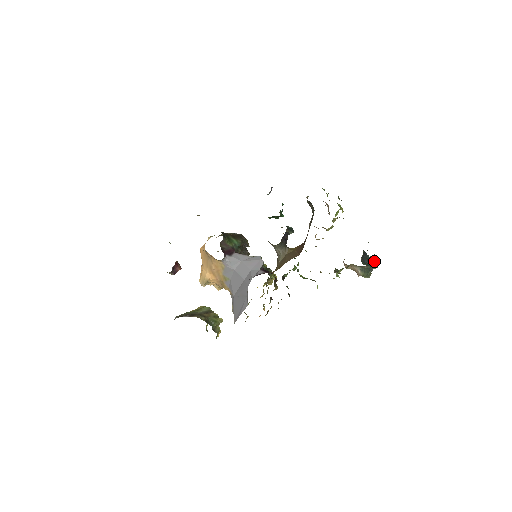
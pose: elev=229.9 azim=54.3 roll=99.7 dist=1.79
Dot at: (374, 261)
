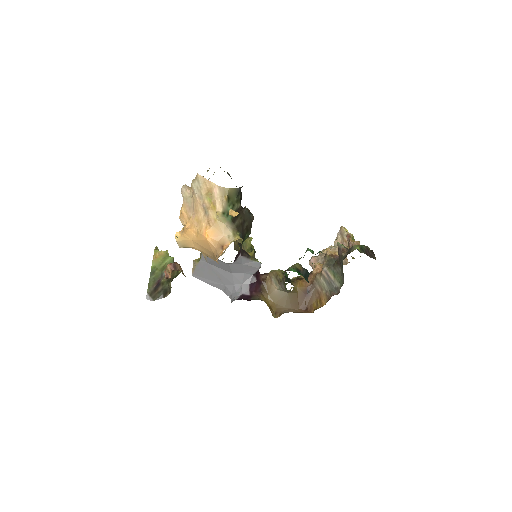
Dot at: occluded
